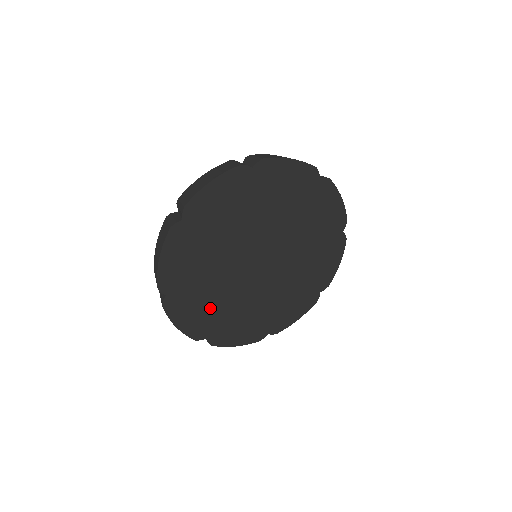
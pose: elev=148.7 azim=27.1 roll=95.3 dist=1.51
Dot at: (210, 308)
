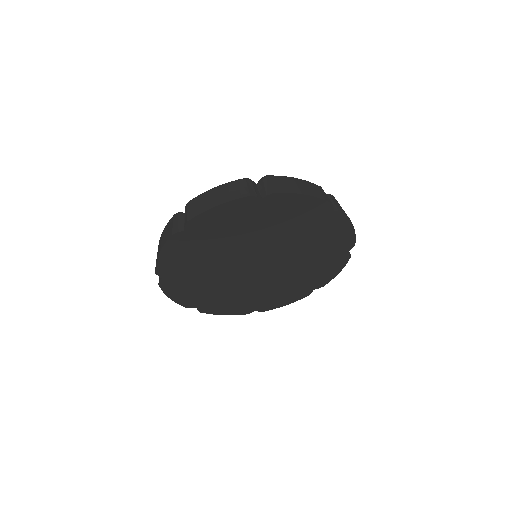
Dot at: (203, 290)
